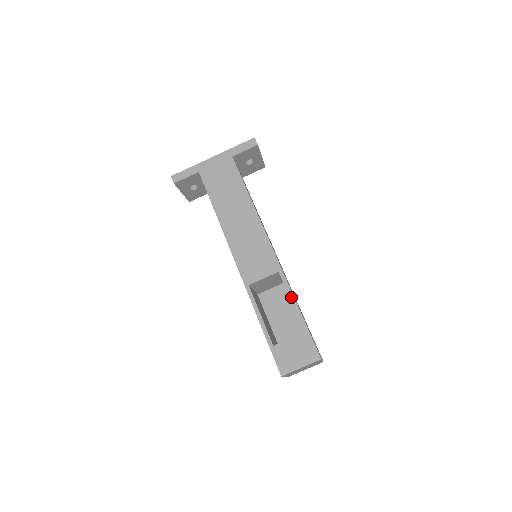
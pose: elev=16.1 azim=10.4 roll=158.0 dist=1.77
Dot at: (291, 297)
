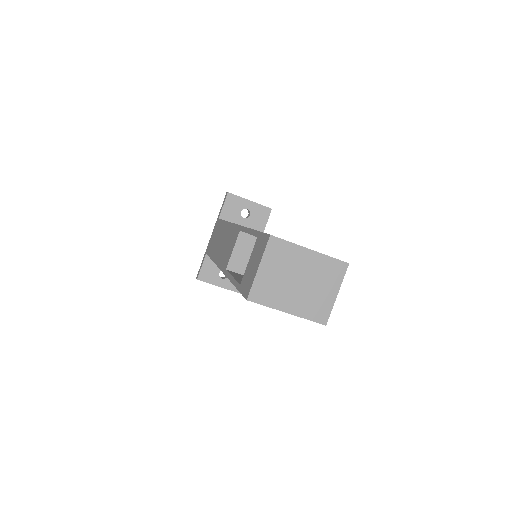
Dot at: (247, 231)
